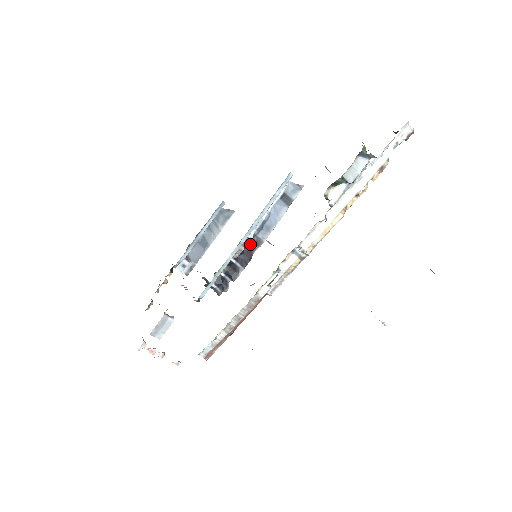
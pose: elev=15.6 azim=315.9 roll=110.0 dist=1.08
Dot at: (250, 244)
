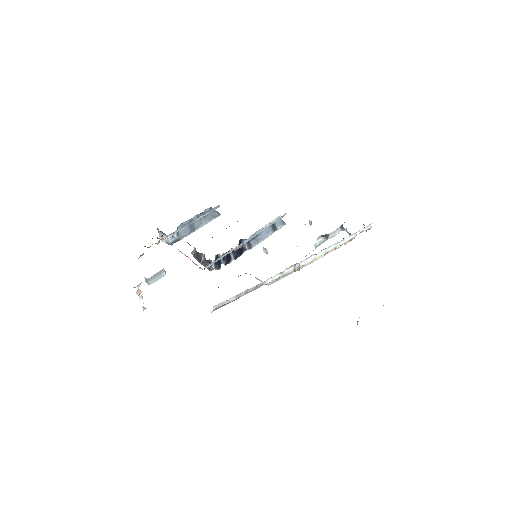
Dot at: (244, 245)
